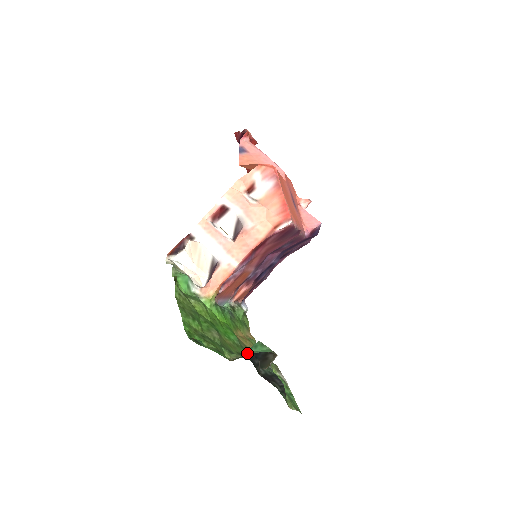
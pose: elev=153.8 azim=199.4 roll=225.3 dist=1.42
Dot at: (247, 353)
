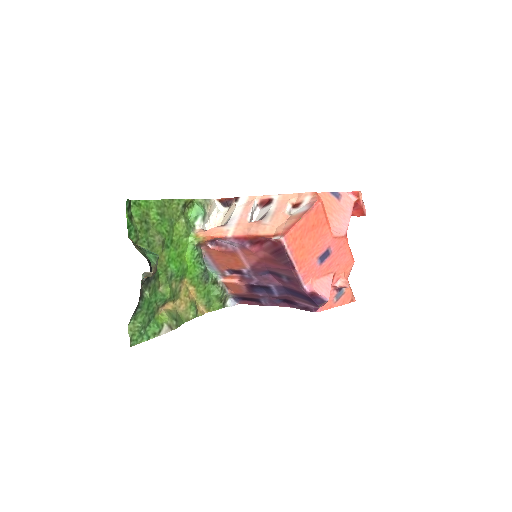
Dot at: (142, 248)
